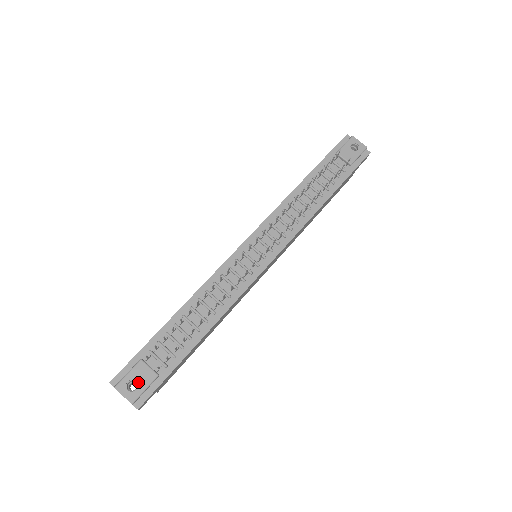
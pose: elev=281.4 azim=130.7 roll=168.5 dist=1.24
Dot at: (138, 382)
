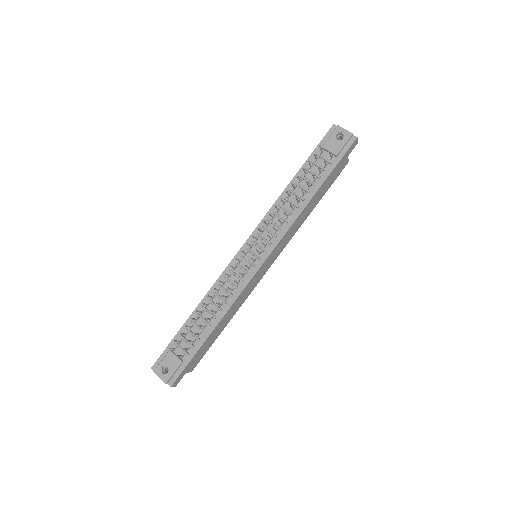
Dot at: (168, 367)
